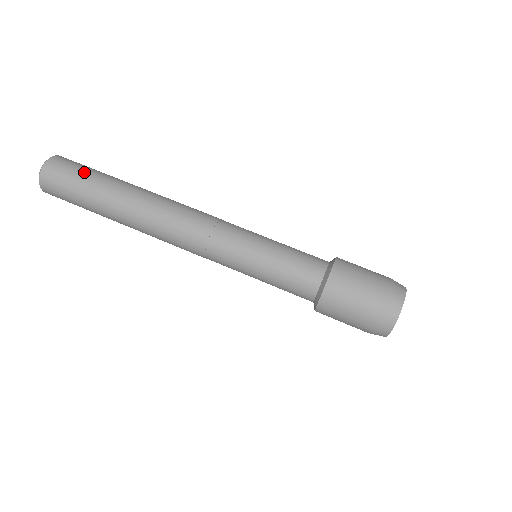
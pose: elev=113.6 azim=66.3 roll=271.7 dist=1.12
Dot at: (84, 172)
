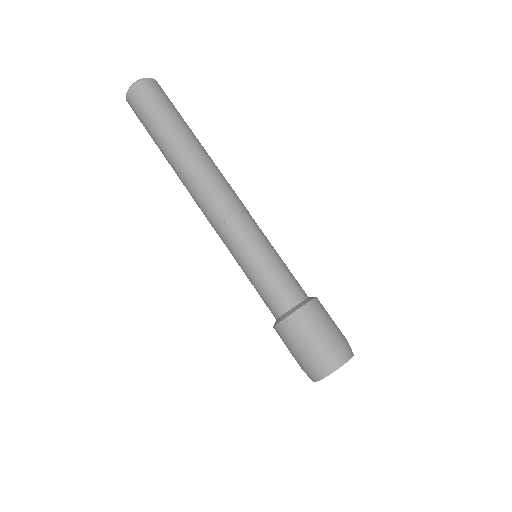
Dot at: (149, 116)
